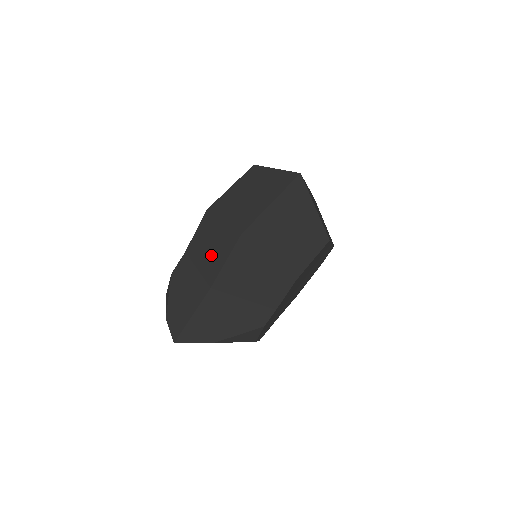
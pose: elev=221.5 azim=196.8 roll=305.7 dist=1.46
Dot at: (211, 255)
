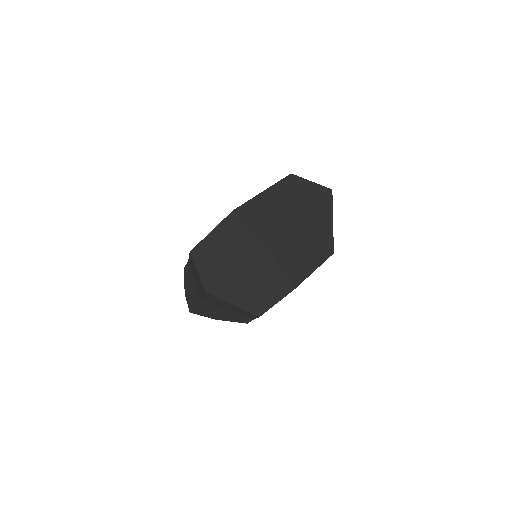
Dot at: (197, 282)
